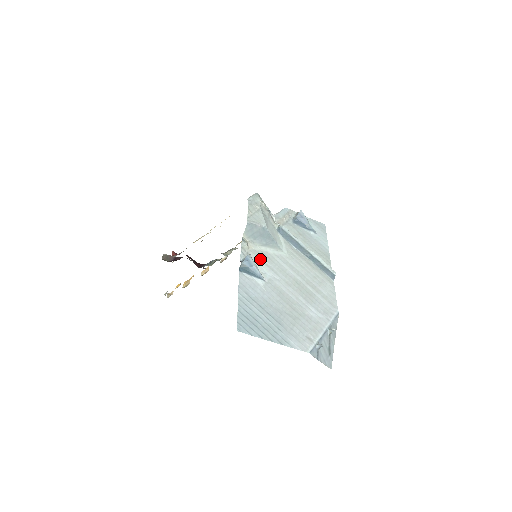
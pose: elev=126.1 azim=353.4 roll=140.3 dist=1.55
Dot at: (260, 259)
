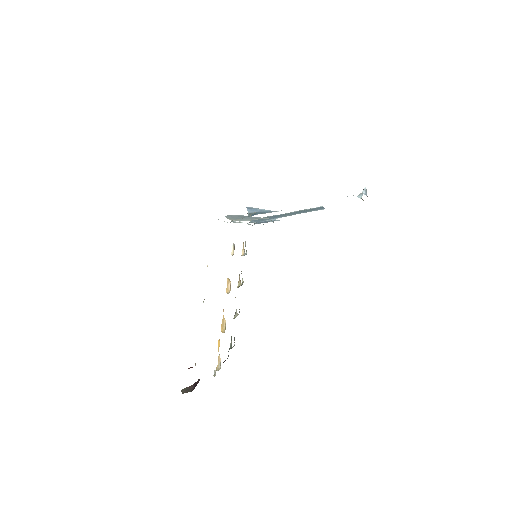
Dot at: occluded
